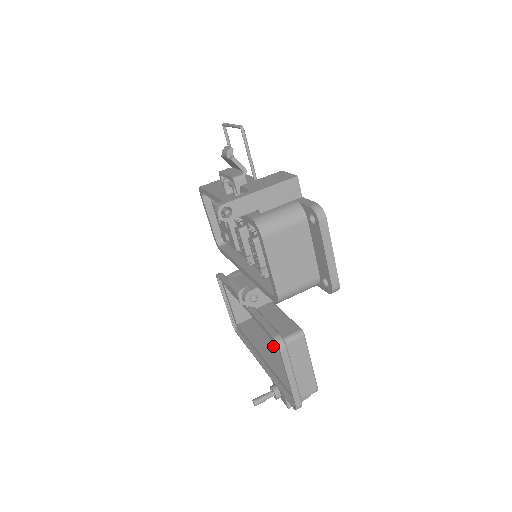
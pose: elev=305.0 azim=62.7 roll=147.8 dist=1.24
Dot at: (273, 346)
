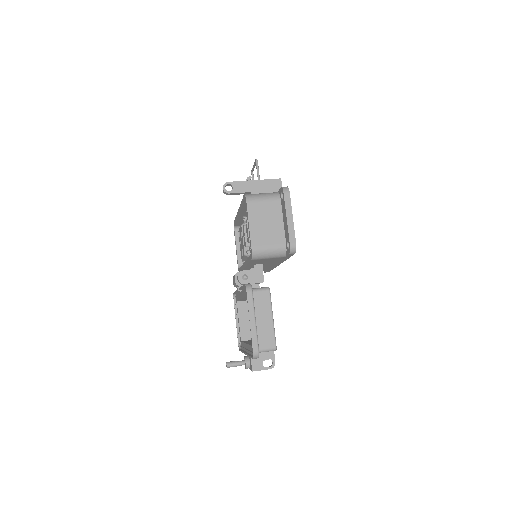
Dot at: occluded
